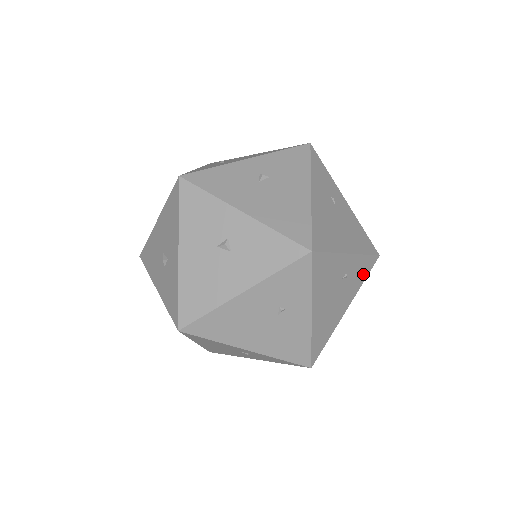
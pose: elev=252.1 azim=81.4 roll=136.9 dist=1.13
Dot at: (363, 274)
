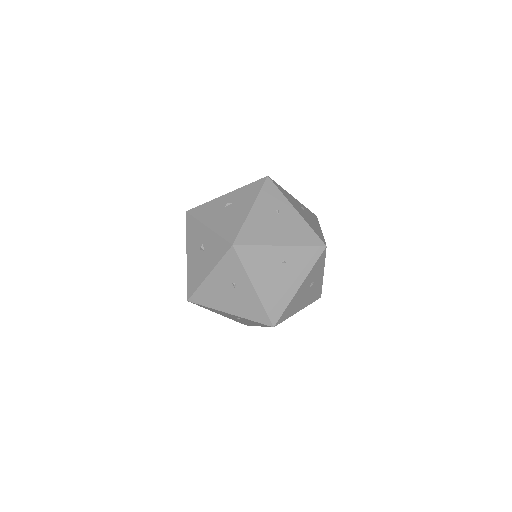
Dot at: (309, 260)
